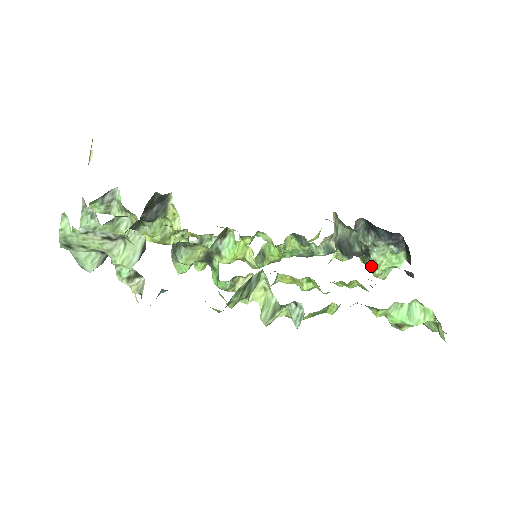
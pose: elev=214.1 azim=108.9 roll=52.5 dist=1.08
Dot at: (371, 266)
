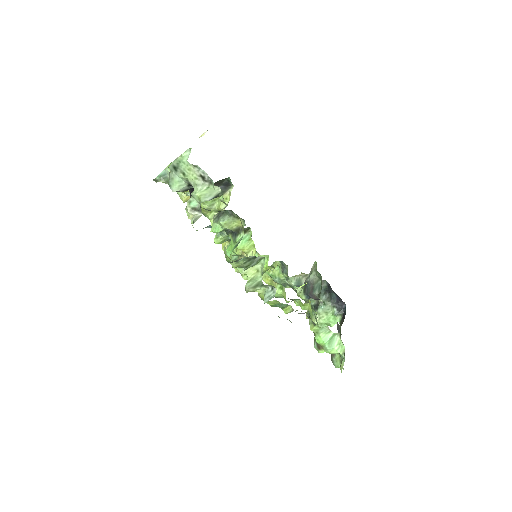
Dot at: (314, 316)
